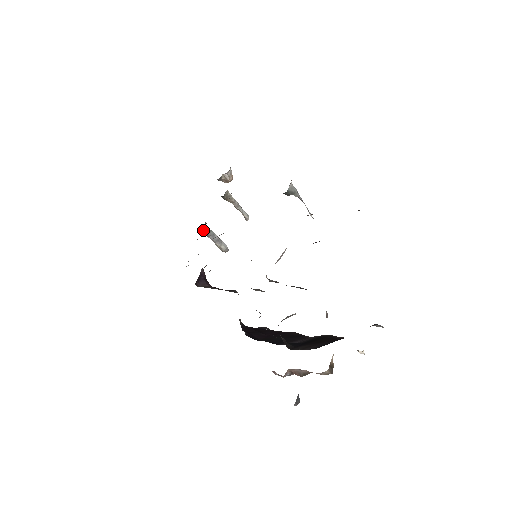
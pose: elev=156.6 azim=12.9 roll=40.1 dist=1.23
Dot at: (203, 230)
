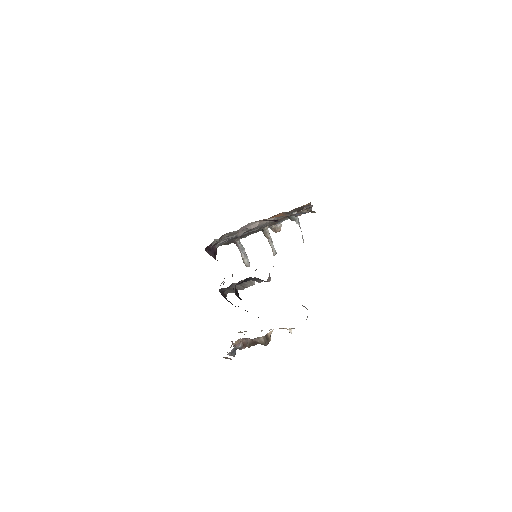
Dot at: (237, 242)
